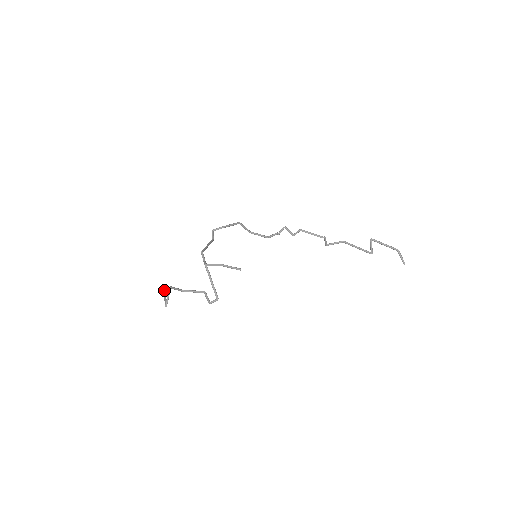
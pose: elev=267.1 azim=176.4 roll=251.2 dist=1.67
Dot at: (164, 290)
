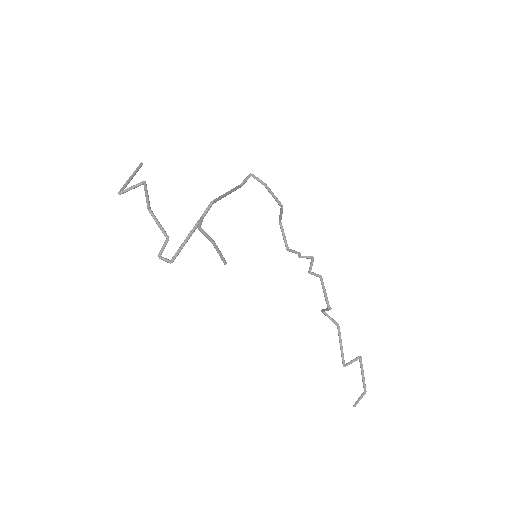
Dot at: (138, 168)
